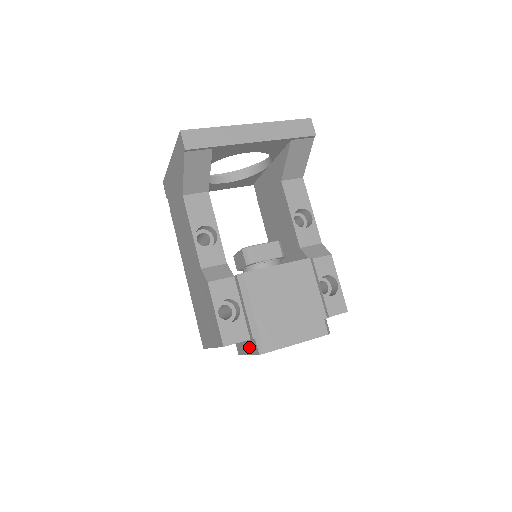
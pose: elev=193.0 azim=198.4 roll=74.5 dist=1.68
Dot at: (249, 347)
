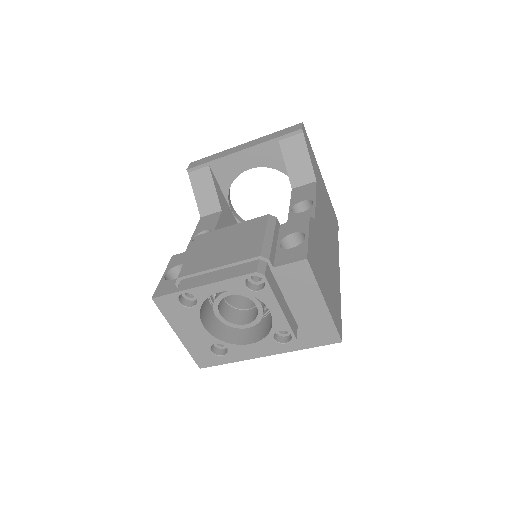
Dot at: occluded
